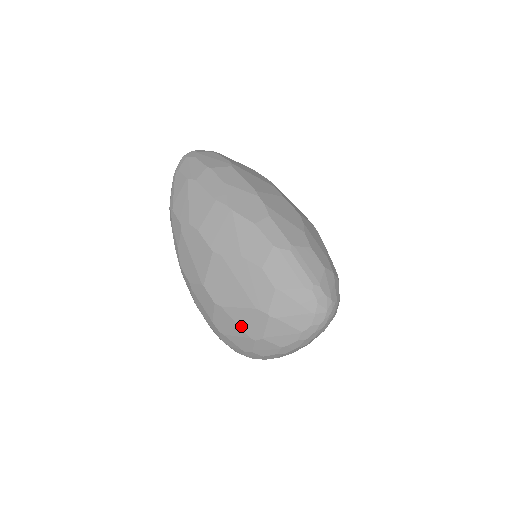
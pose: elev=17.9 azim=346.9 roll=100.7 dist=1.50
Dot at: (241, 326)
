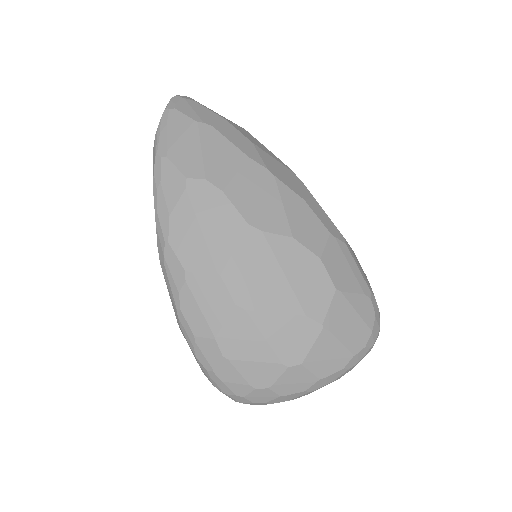
Dot at: (271, 343)
